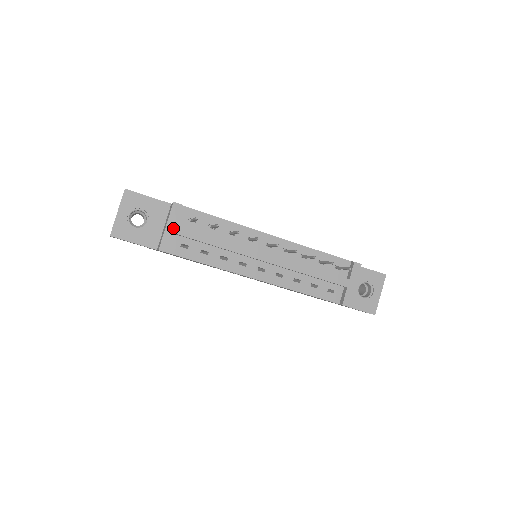
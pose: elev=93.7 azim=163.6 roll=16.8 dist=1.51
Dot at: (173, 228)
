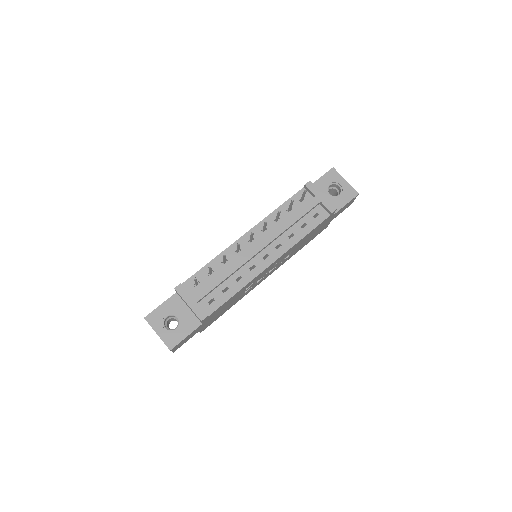
Dot at: (192, 301)
